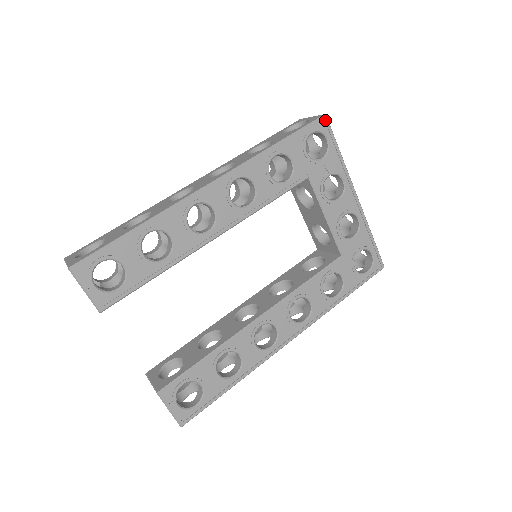
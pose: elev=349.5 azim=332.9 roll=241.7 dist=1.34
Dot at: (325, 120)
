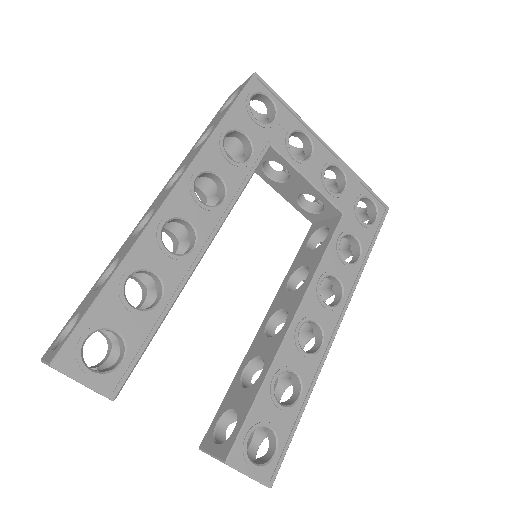
Dot at: (258, 78)
